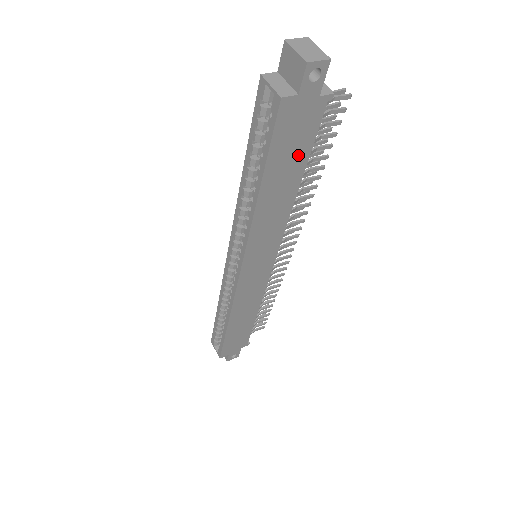
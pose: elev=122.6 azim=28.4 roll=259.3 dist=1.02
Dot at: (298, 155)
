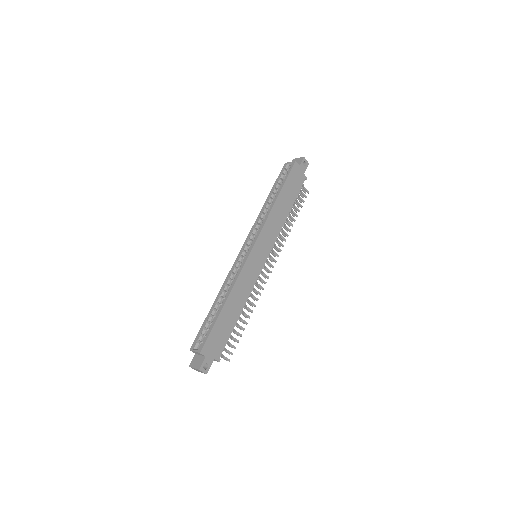
Dot at: (293, 193)
